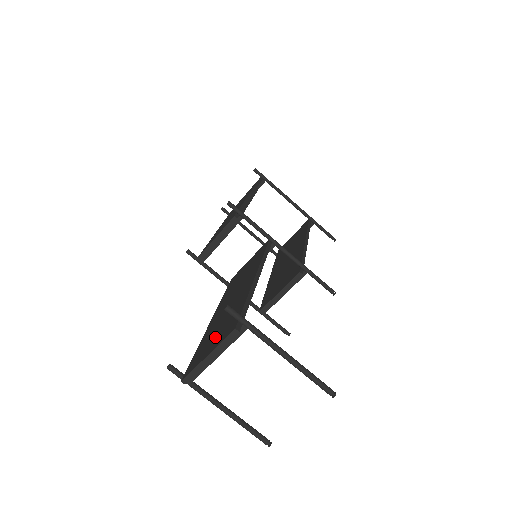
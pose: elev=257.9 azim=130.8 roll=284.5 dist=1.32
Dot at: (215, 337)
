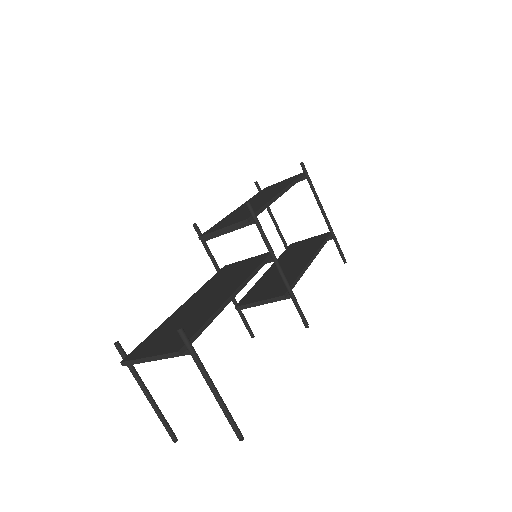
Dot at: (166, 339)
